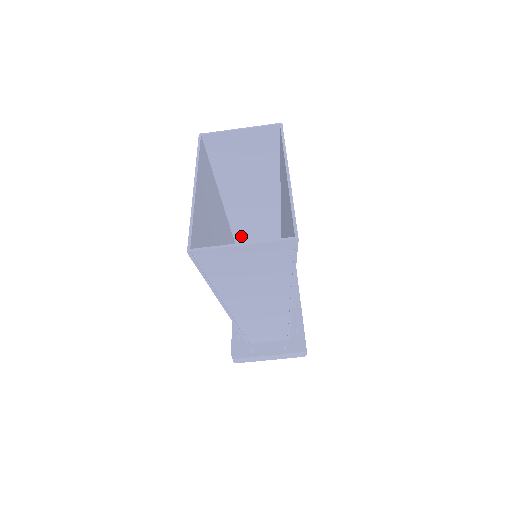
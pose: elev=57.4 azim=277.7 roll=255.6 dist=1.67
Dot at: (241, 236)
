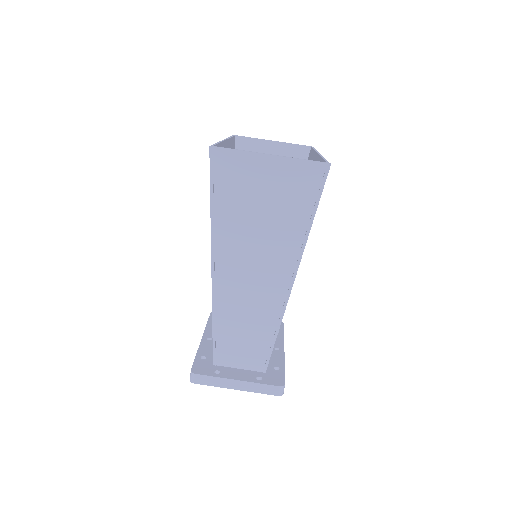
Dot at: occluded
